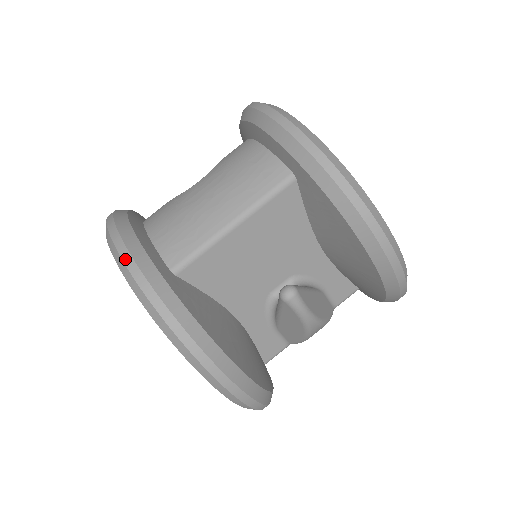
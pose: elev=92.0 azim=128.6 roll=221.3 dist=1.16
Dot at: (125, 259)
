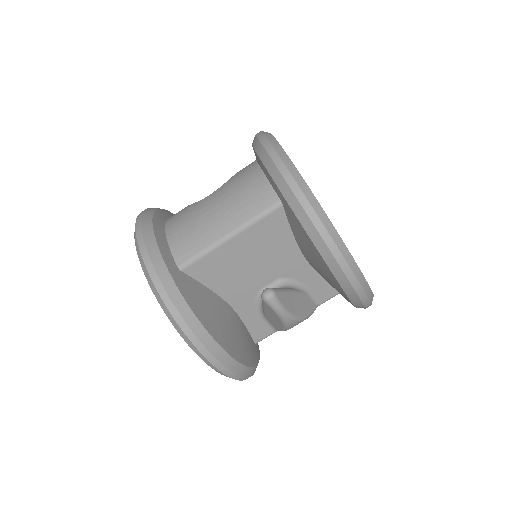
Dot at: (143, 256)
